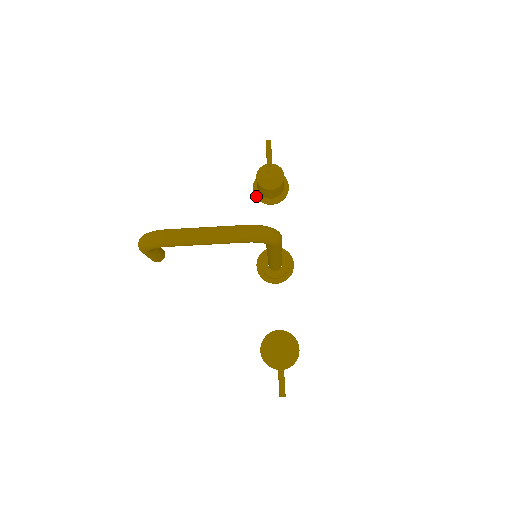
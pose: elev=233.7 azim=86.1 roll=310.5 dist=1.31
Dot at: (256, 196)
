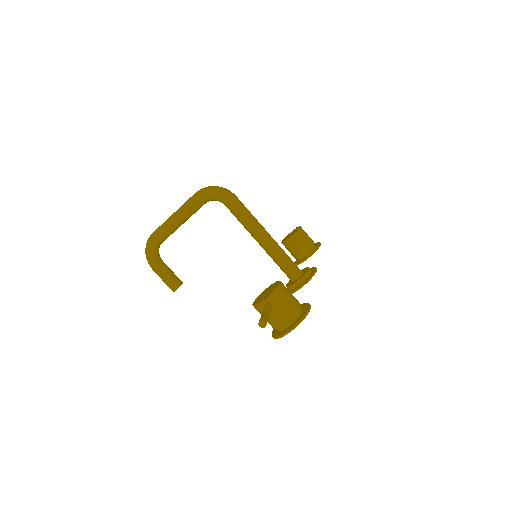
Dot at: occluded
